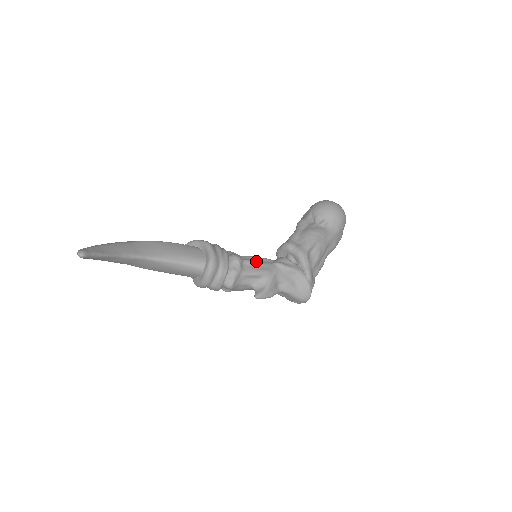
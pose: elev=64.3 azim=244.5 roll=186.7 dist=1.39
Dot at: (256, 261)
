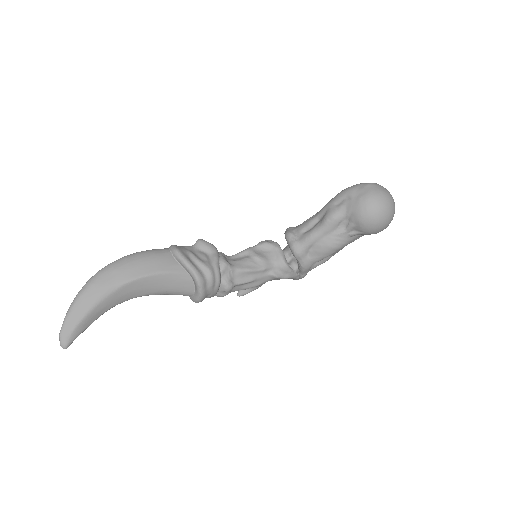
Dot at: (250, 279)
